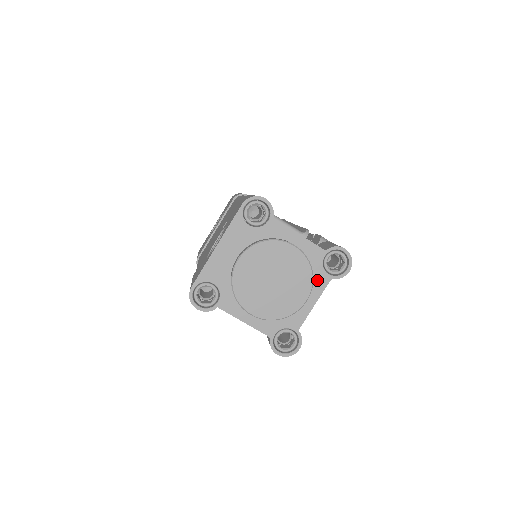
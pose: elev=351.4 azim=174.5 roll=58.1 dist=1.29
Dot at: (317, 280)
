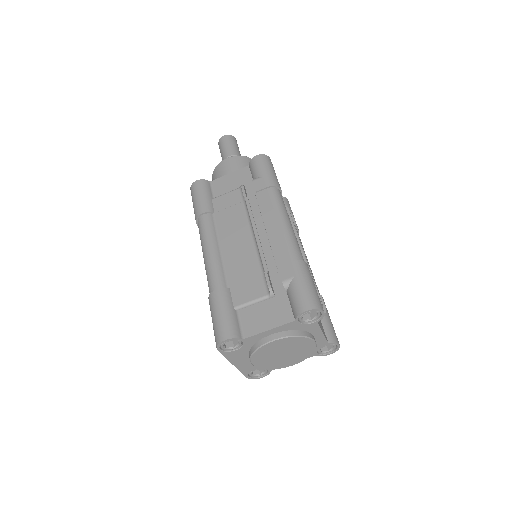
Dot at: (309, 329)
